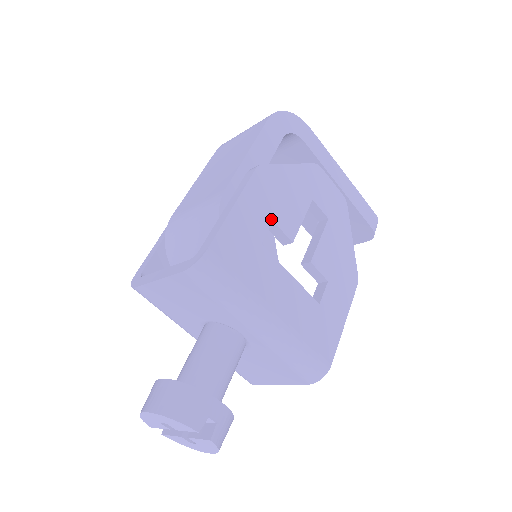
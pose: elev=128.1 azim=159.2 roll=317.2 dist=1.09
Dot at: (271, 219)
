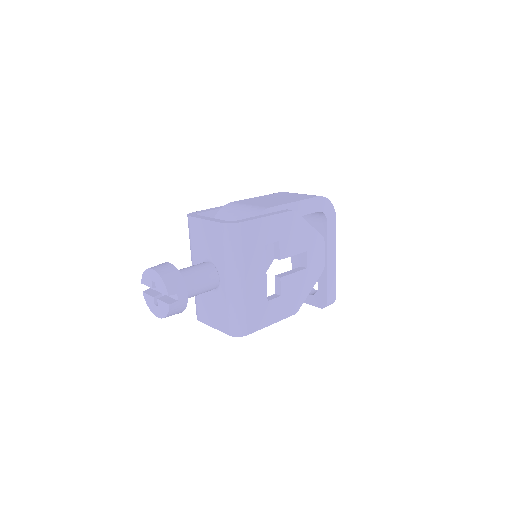
Dot at: (279, 239)
